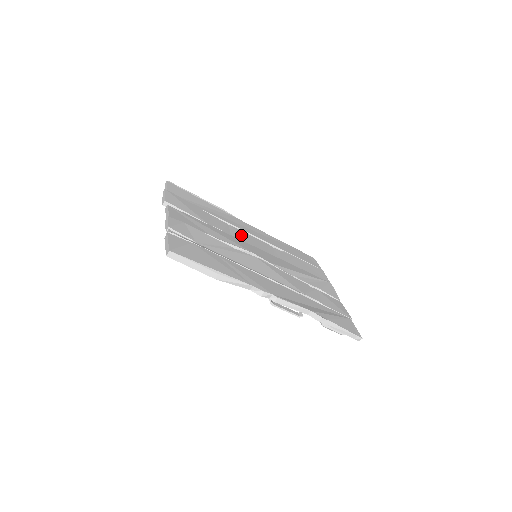
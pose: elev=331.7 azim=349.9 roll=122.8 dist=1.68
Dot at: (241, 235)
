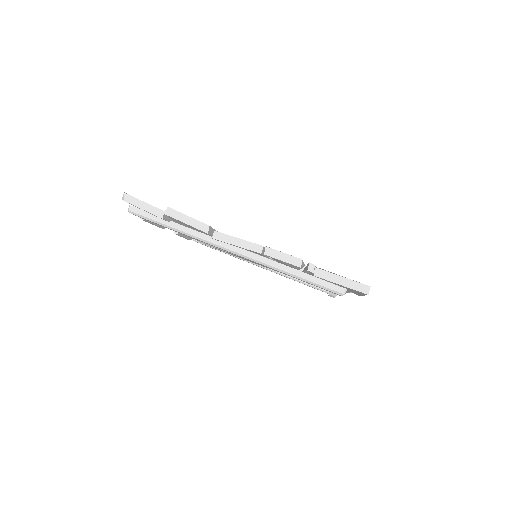
Dot at: occluded
